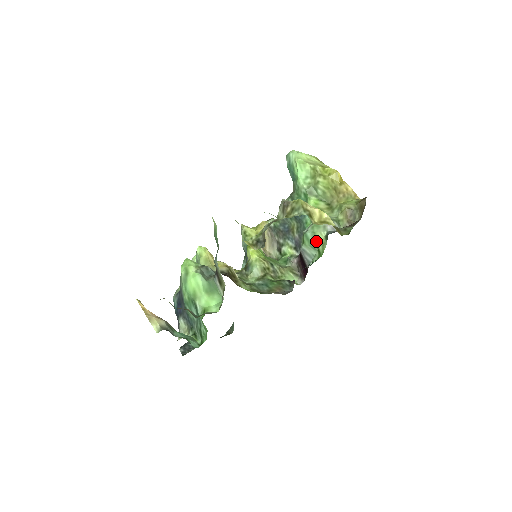
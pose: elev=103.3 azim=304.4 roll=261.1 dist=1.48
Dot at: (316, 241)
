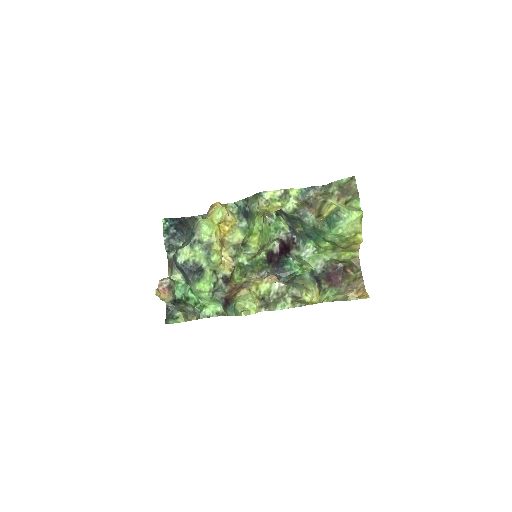
Dot at: (305, 264)
